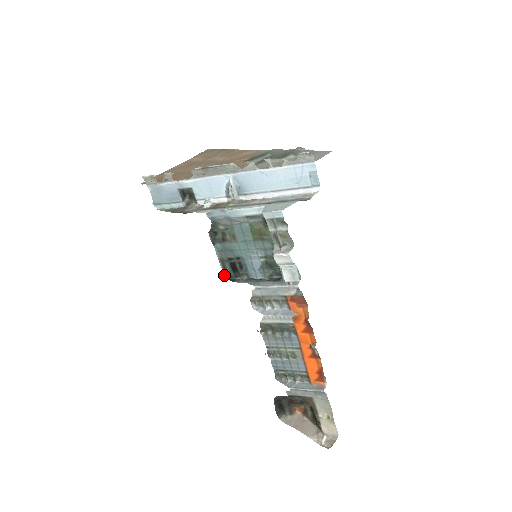
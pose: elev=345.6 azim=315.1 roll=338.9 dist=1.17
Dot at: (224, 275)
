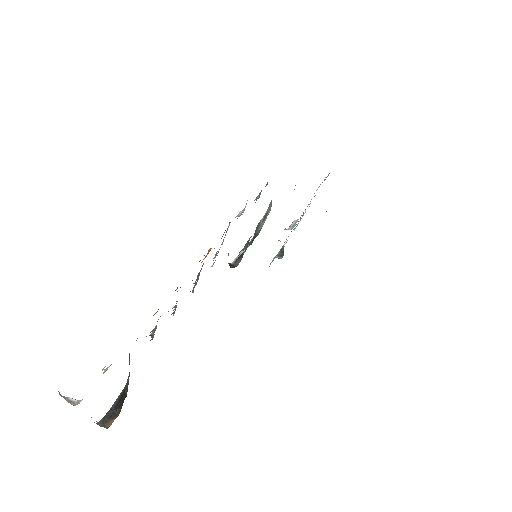
Dot at: (231, 263)
